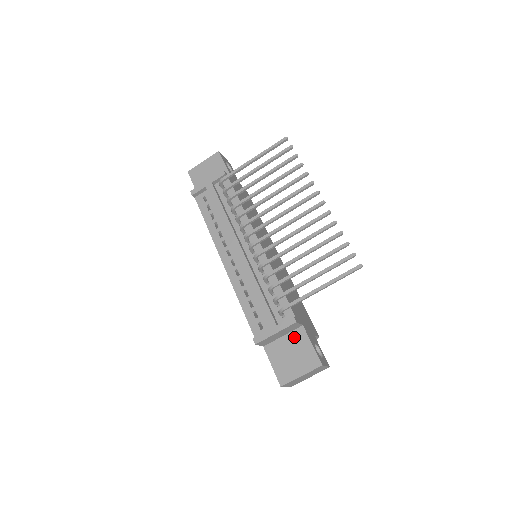
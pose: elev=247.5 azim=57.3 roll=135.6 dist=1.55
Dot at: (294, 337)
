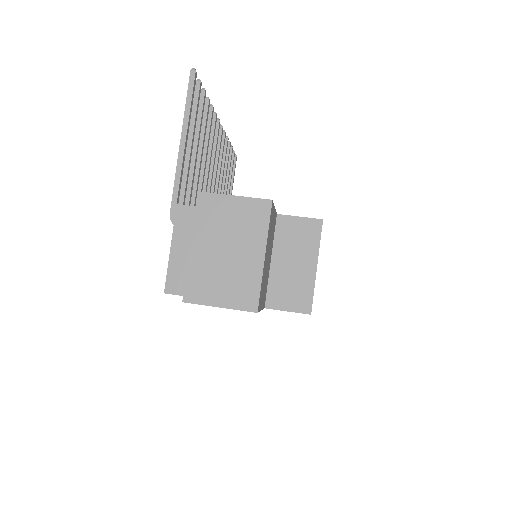
Dot at: occluded
